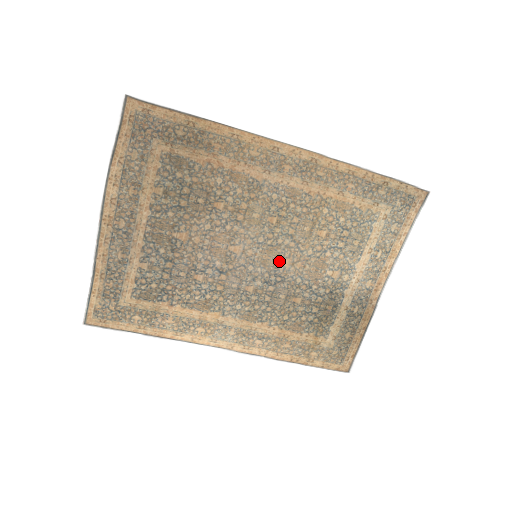
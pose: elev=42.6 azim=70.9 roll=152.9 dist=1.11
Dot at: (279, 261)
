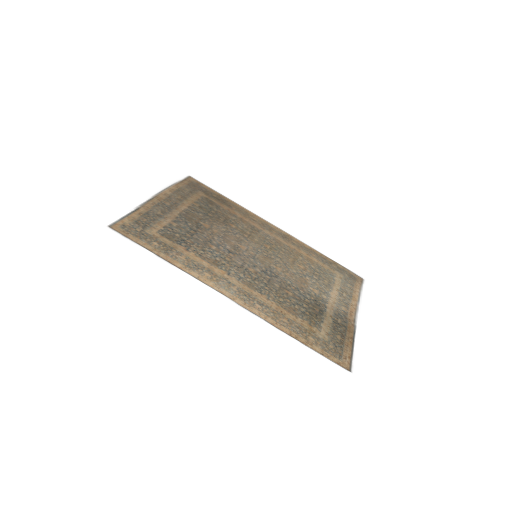
Dot at: (273, 266)
